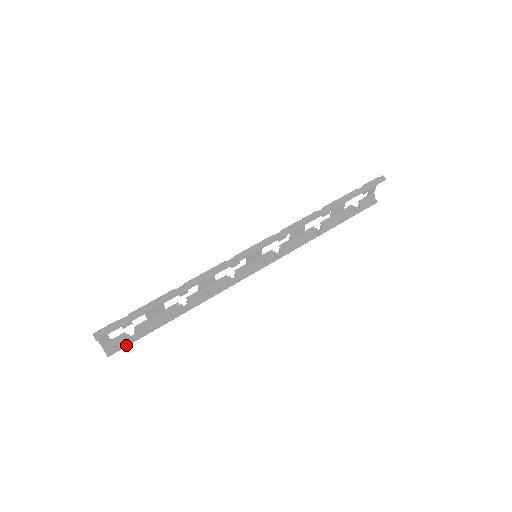
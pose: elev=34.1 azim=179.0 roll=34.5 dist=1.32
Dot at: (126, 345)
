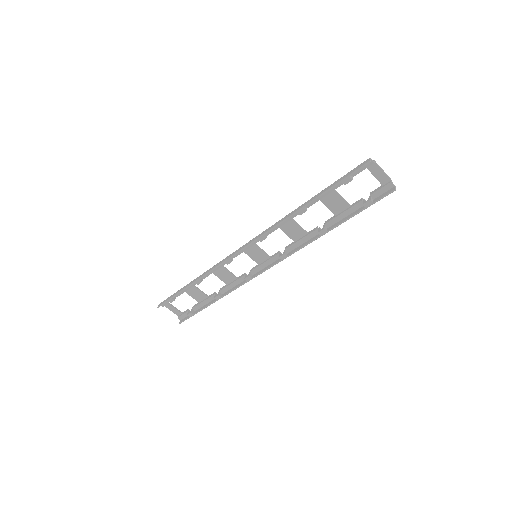
Dot at: (187, 318)
